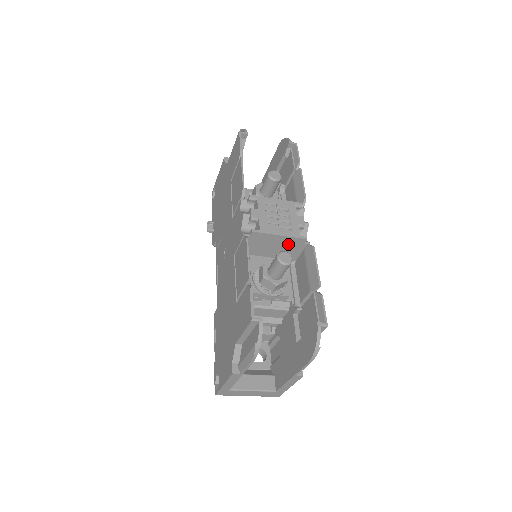
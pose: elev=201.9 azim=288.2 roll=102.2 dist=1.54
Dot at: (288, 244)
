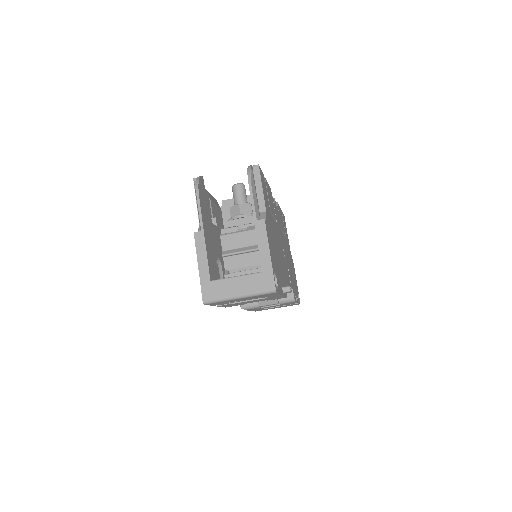
Dot at: occluded
